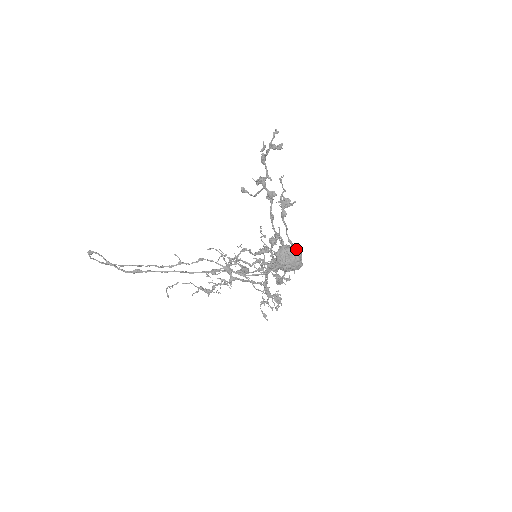
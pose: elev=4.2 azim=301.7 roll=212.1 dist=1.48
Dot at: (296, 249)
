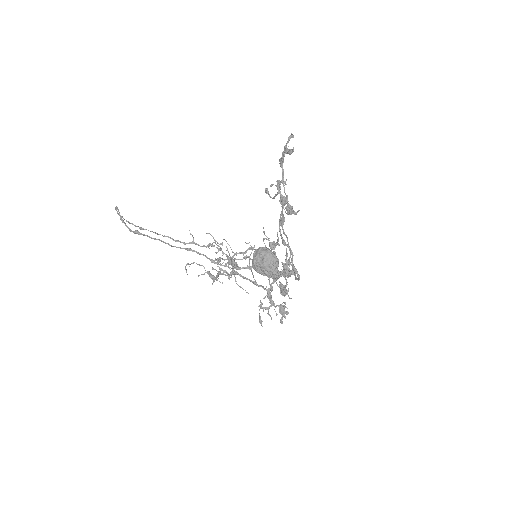
Dot at: (271, 254)
